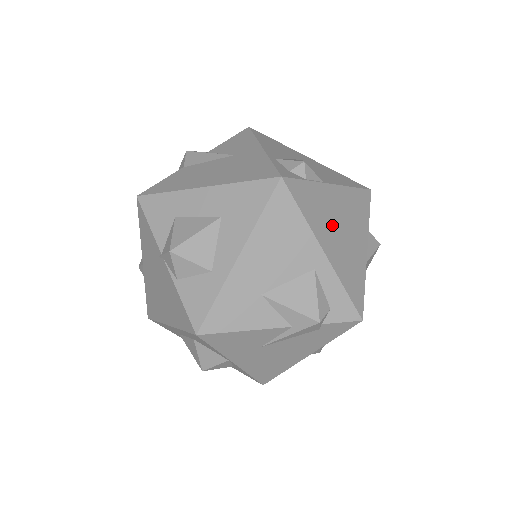
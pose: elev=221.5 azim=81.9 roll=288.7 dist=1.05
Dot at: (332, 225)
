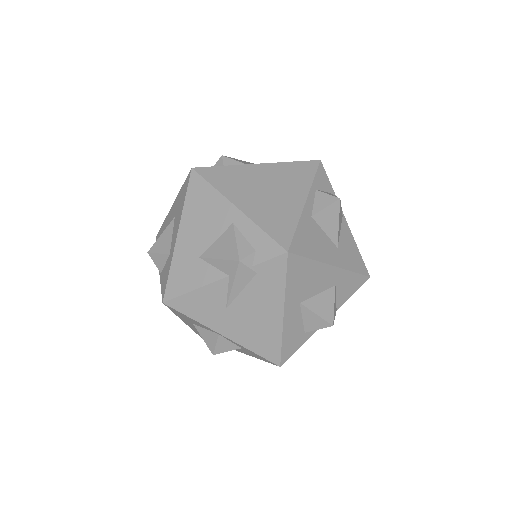
Dot at: (252, 189)
